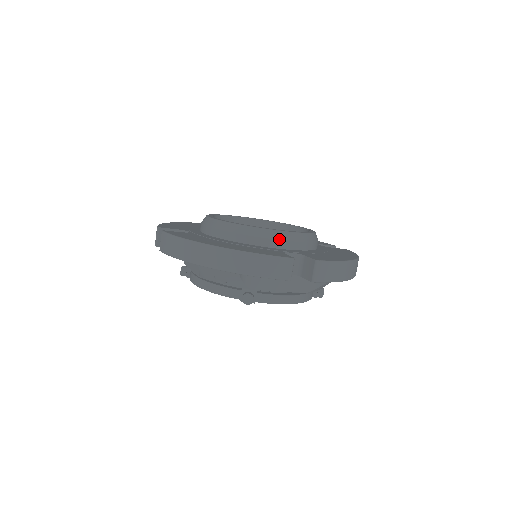
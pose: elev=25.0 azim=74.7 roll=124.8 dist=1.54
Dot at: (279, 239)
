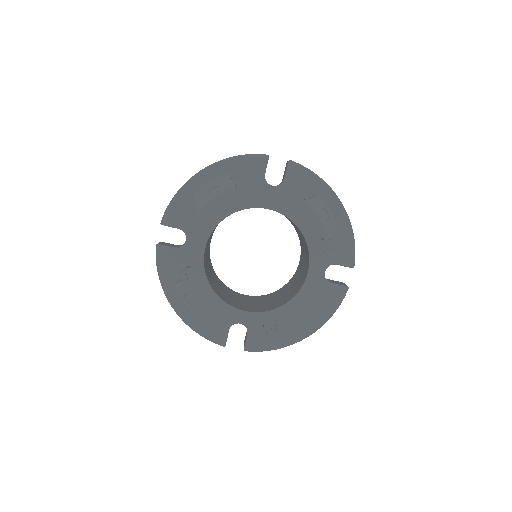
Dot at: occluded
